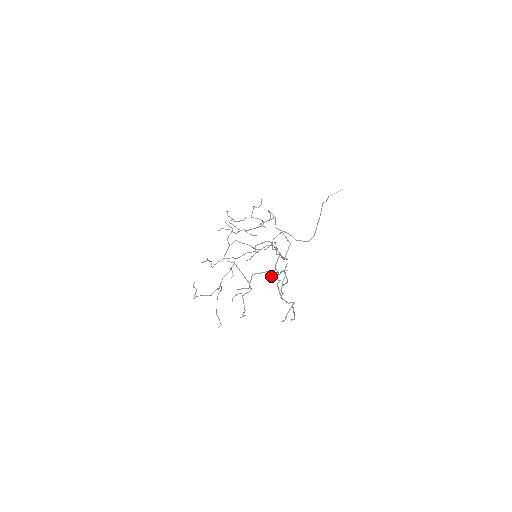
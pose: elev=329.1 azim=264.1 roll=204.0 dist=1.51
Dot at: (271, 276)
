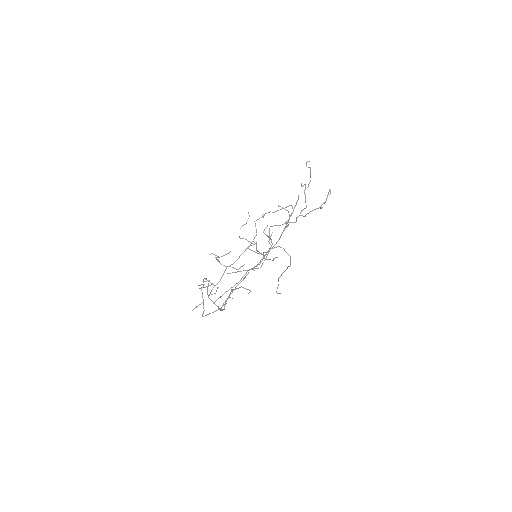
Dot at: (286, 223)
